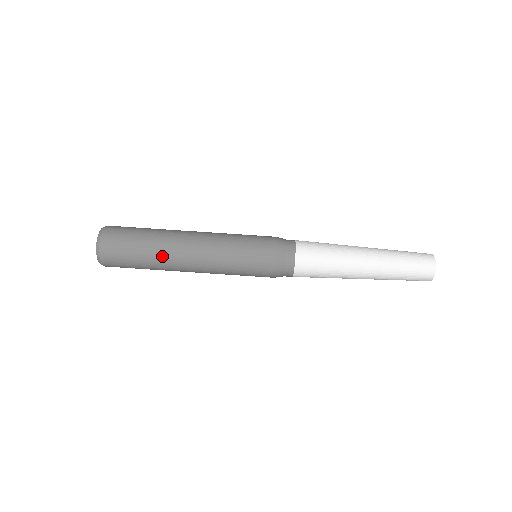
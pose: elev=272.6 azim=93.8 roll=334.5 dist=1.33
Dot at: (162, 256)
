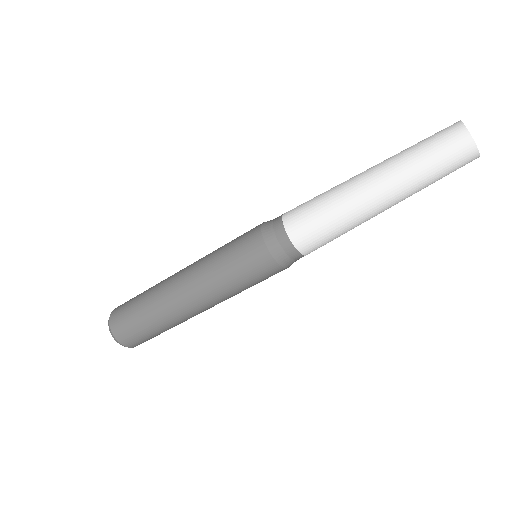
Dot at: (171, 318)
